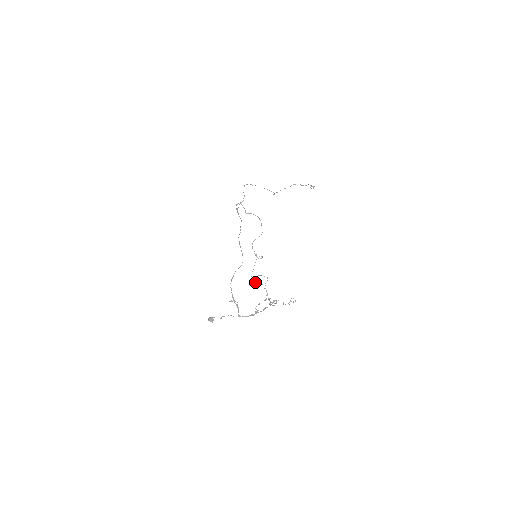
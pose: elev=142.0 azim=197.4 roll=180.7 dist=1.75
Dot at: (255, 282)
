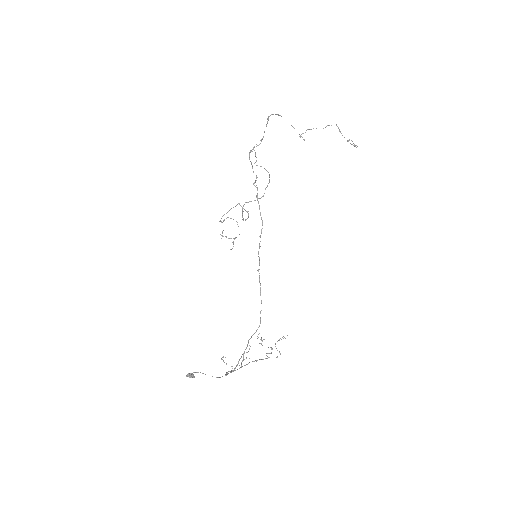
Dot at: occluded
